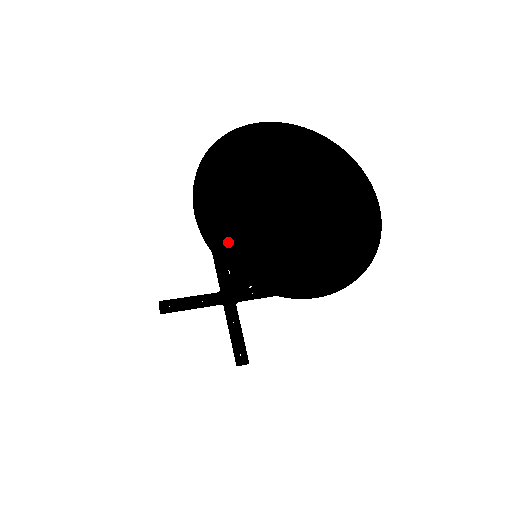
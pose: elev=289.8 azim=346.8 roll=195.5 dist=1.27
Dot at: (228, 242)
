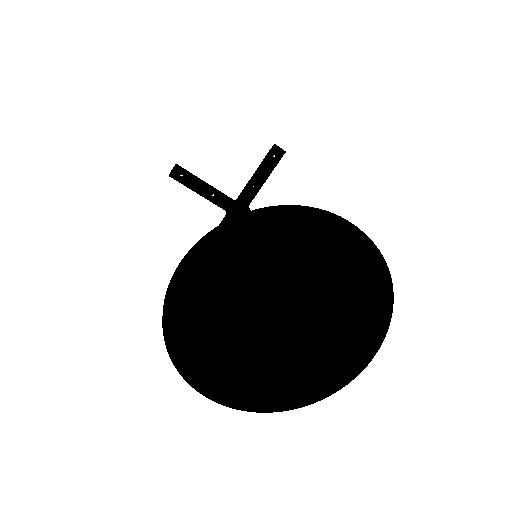
Dot at: (265, 399)
